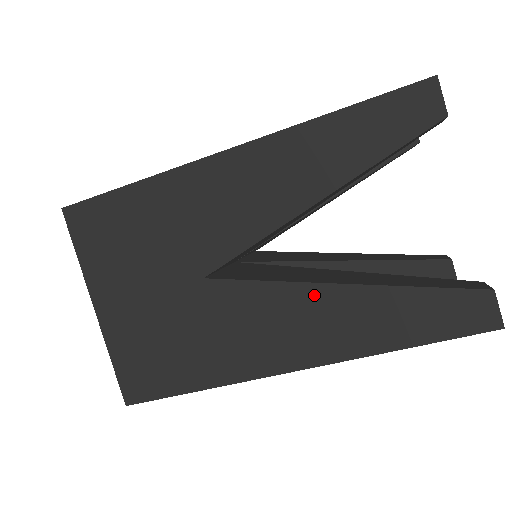
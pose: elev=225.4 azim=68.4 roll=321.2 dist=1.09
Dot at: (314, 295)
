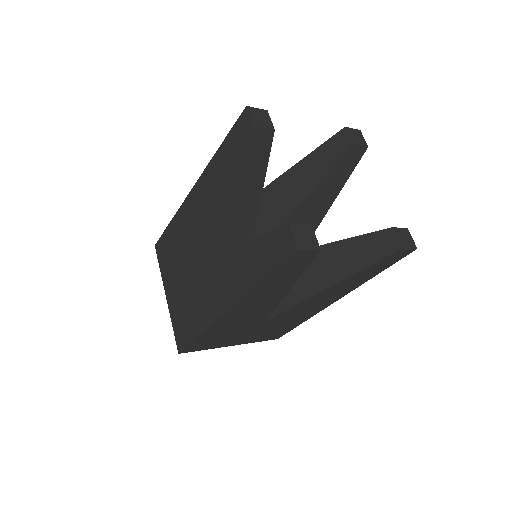
Dot at: (226, 259)
